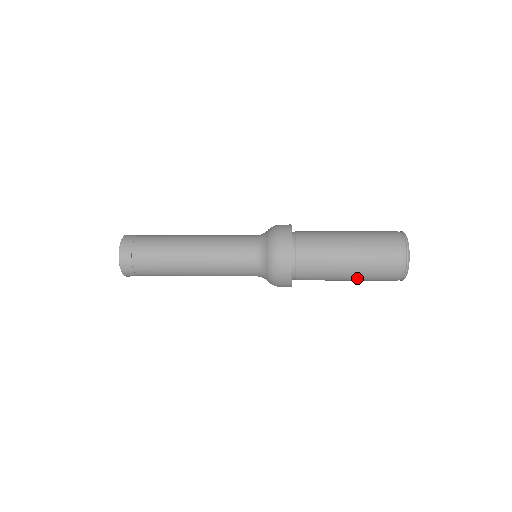
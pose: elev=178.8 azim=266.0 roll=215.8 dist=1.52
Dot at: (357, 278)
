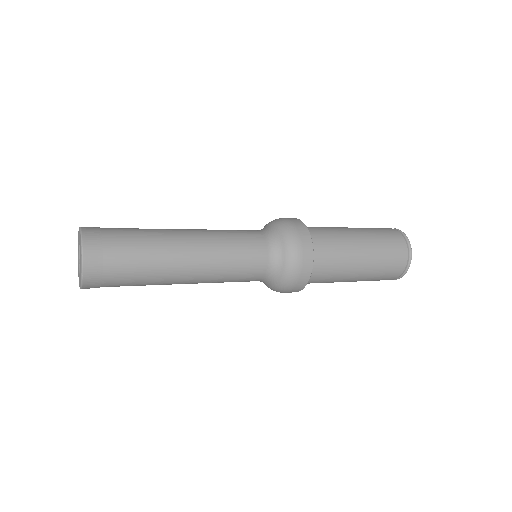
Dot at: (360, 280)
